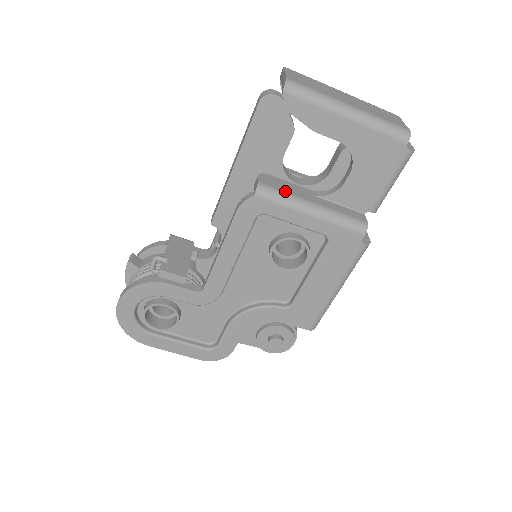
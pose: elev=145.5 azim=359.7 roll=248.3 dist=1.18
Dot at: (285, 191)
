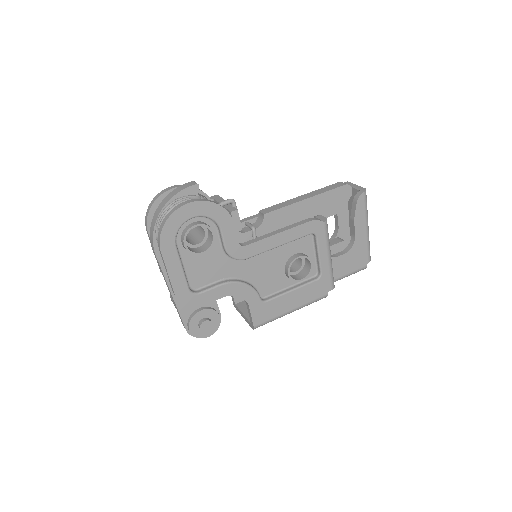
Dot at: occluded
